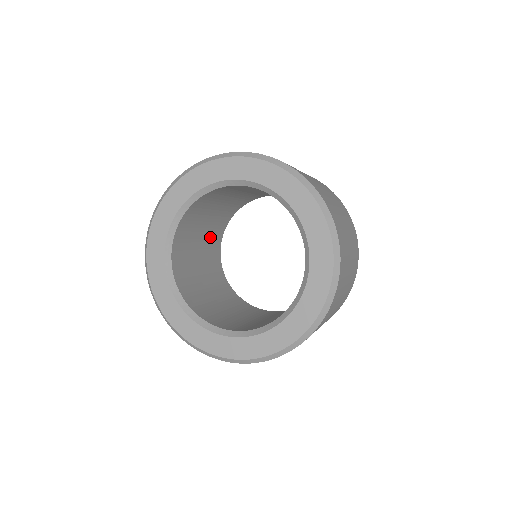
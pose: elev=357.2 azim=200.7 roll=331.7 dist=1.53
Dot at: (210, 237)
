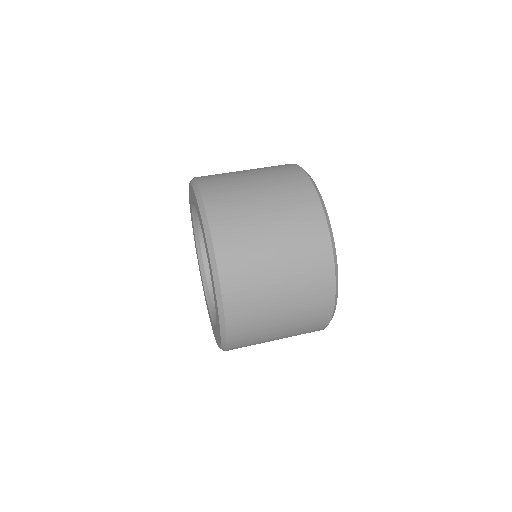
Dot at: occluded
